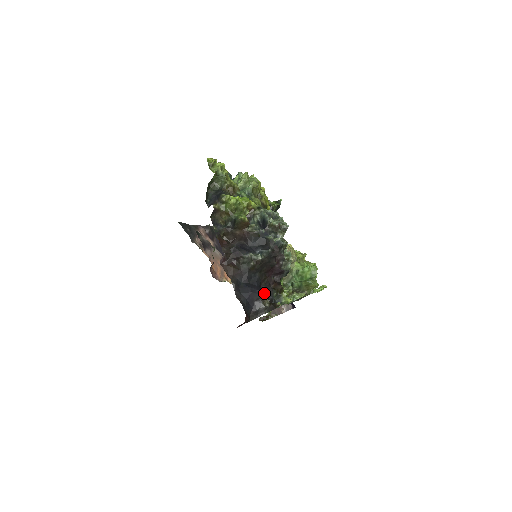
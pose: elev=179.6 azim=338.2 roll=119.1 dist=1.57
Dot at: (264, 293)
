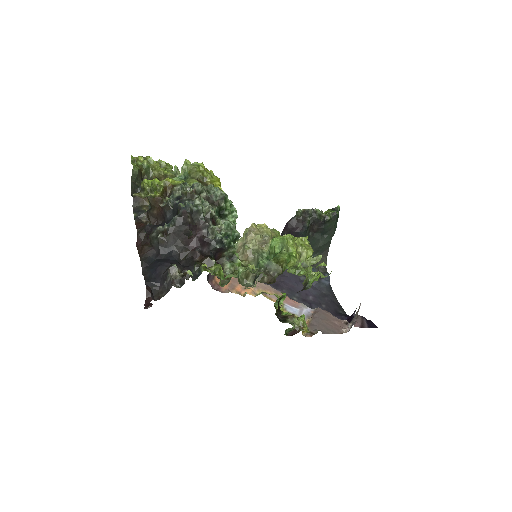
Dot at: (173, 264)
